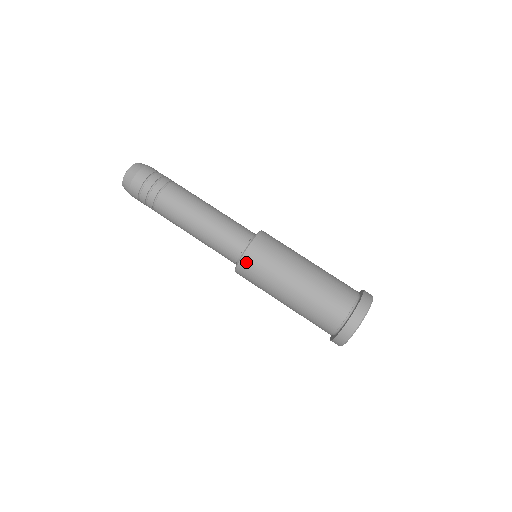
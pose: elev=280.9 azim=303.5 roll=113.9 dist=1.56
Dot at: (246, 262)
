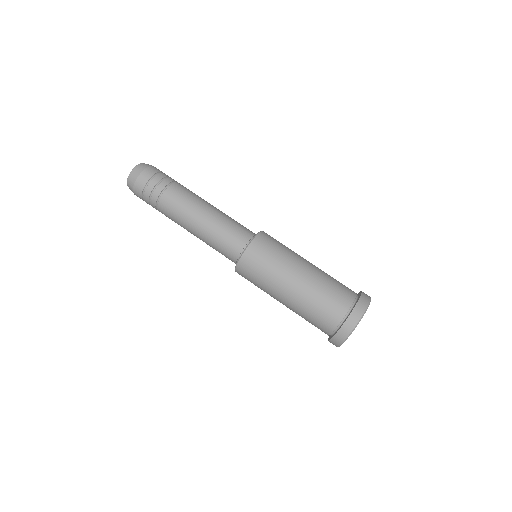
Dot at: (244, 264)
